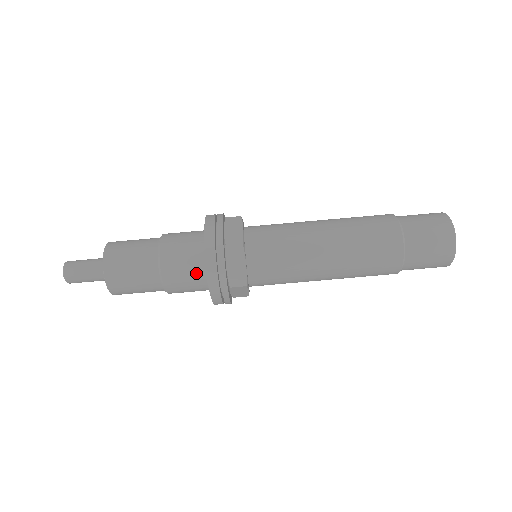
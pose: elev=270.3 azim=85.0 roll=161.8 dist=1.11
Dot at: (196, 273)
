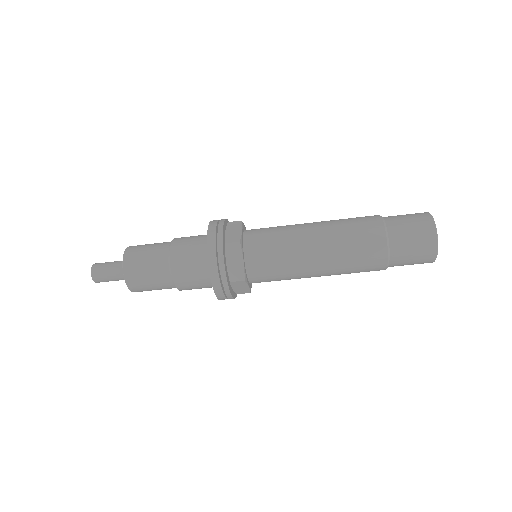
Dot at: (201, 270)
